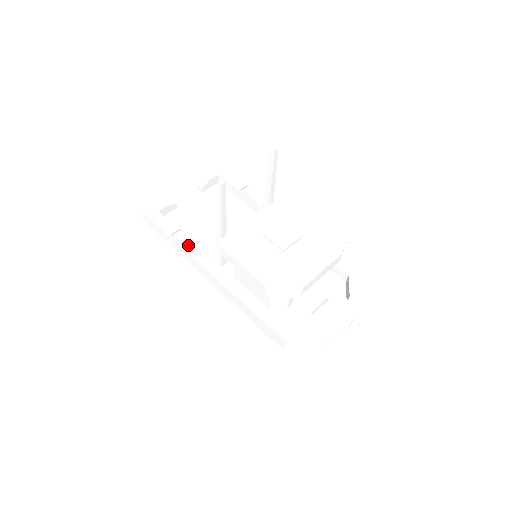
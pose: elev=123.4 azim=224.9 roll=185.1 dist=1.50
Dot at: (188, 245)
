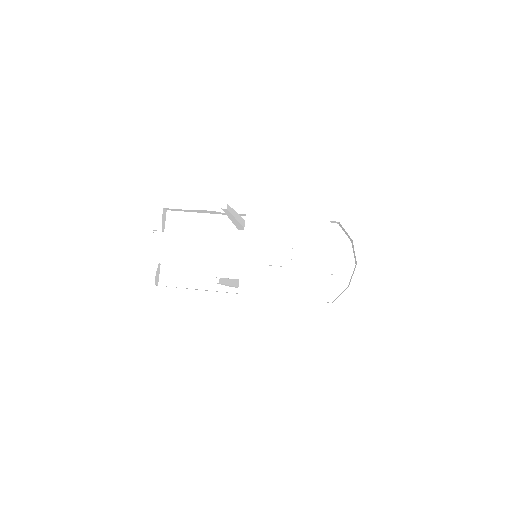
Dot at: (206, 299)
